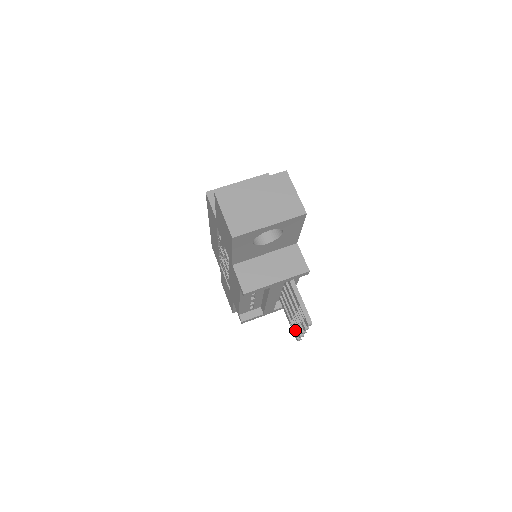
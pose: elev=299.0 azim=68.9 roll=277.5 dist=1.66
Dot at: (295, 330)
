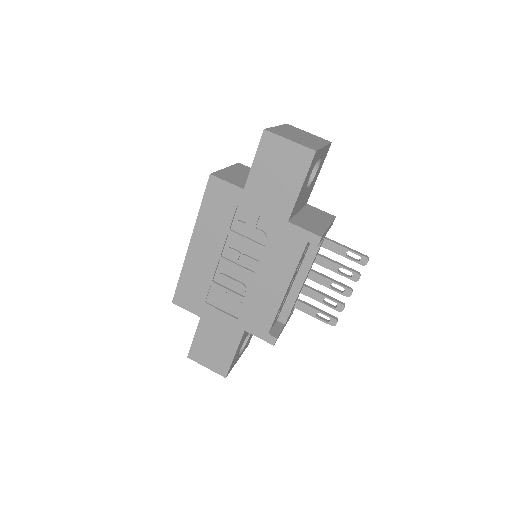
Dot at: (328, 314)
